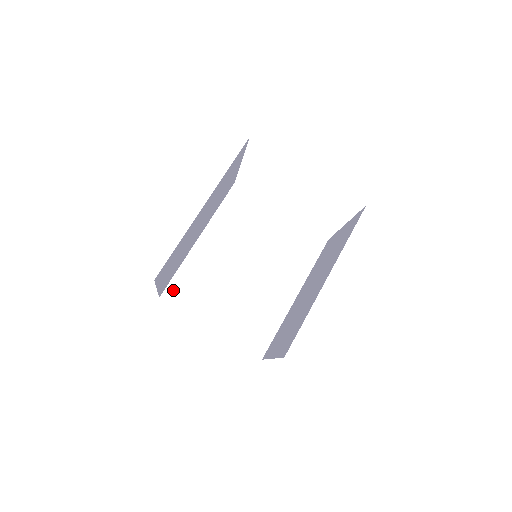
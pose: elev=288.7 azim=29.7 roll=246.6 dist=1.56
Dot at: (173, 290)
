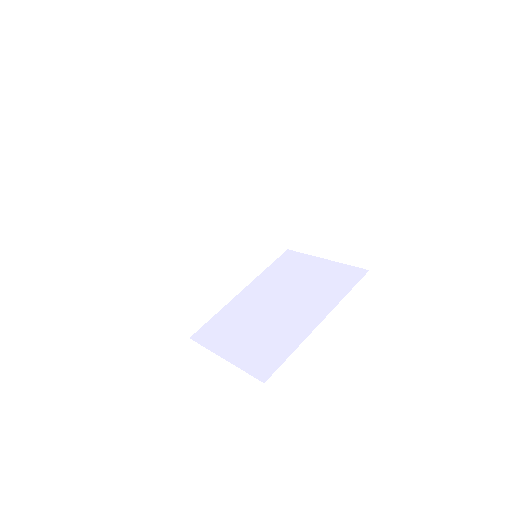
Dot at: (146, 236)
